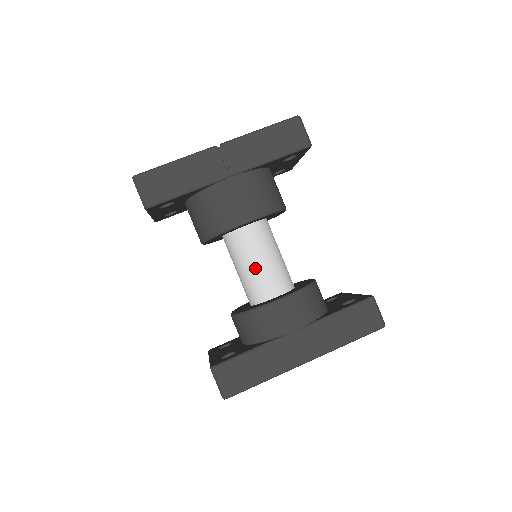
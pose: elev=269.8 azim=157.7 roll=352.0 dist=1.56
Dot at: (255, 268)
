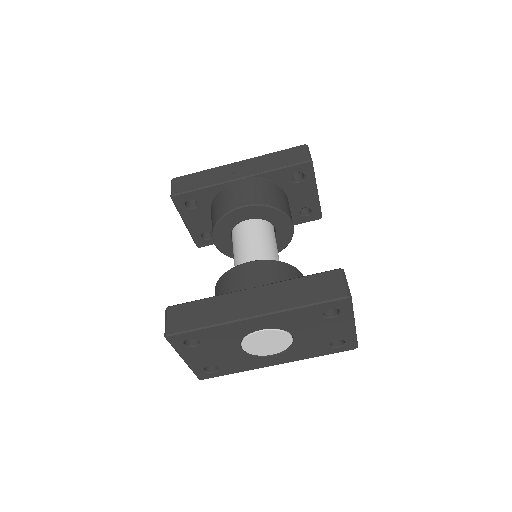
Dot at: (244, 252)
